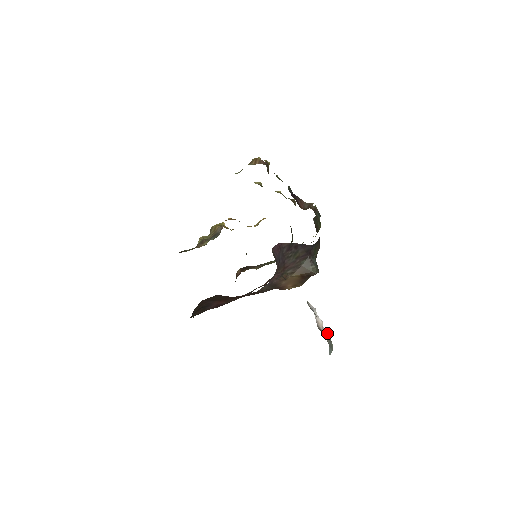
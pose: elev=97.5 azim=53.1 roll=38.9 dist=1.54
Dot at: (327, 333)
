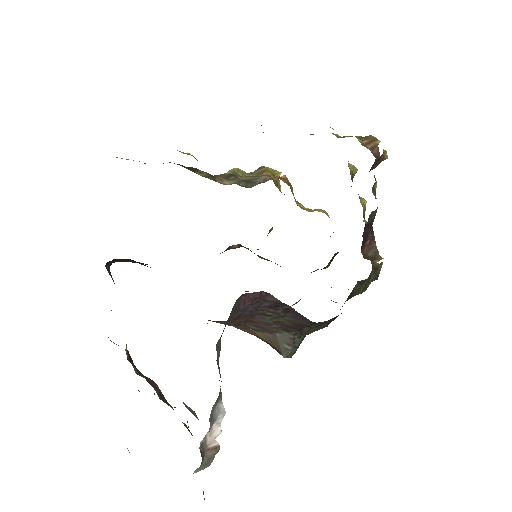
Dot at: (214, 449)
